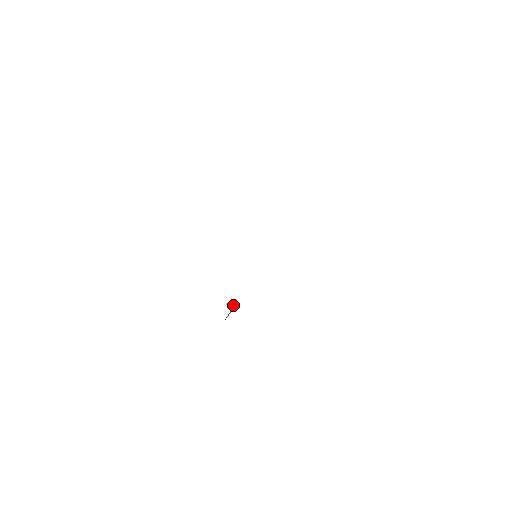
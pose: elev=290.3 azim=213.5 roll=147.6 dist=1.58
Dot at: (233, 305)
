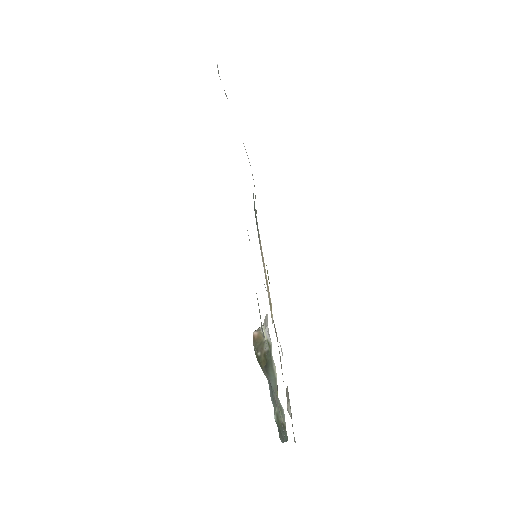
Dot at: (256, 334)
